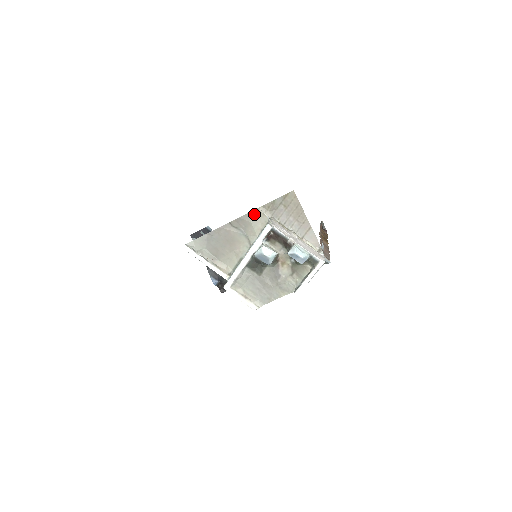
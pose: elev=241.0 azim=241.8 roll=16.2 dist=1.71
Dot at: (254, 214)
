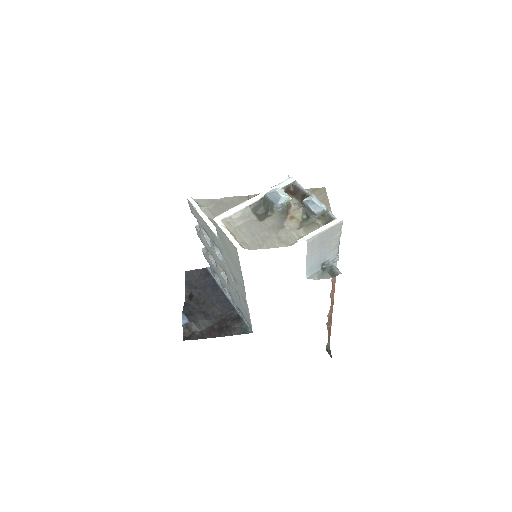
Dot at: occluded
